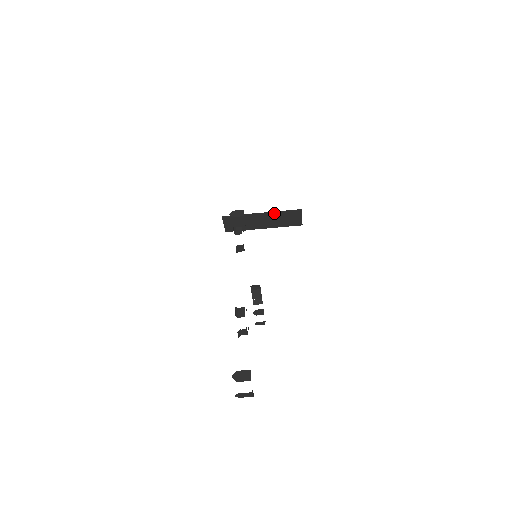
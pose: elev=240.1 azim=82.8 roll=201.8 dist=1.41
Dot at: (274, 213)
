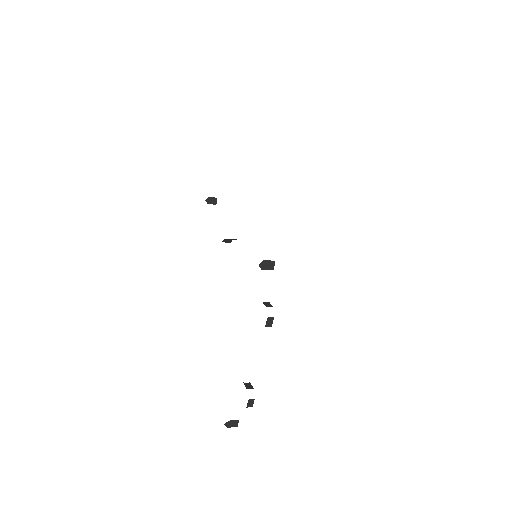
Dot at: occluded
